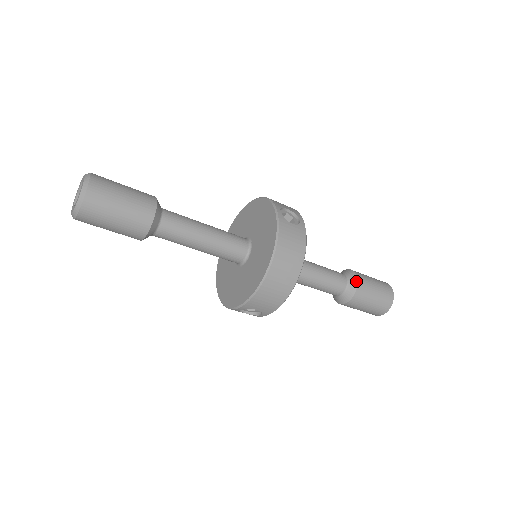
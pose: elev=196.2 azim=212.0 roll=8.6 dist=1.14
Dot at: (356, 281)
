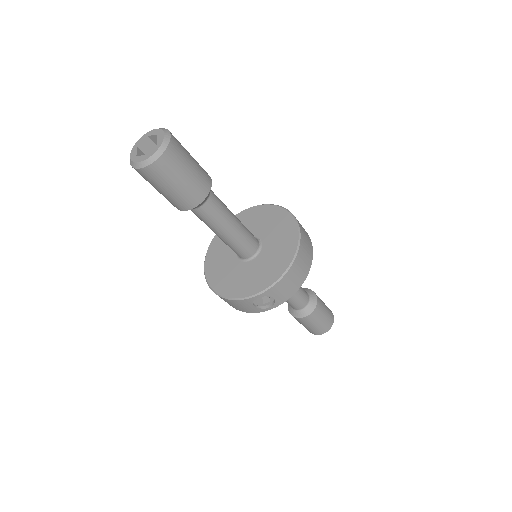
Dot at: (315, 295)
